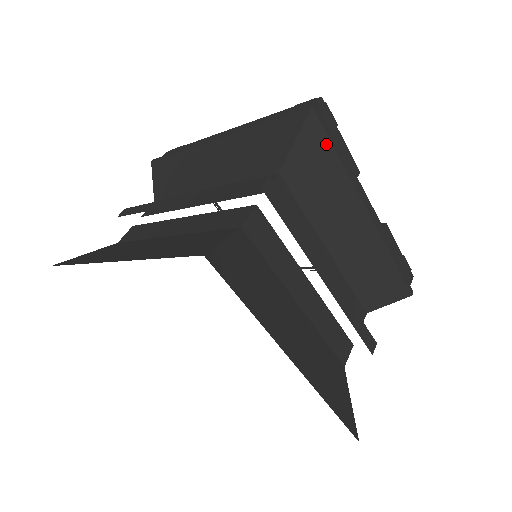
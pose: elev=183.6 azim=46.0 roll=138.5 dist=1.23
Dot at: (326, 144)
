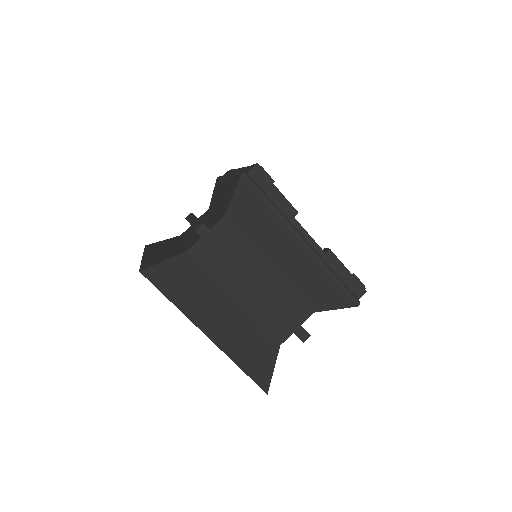
Dot at: (256, 198)
